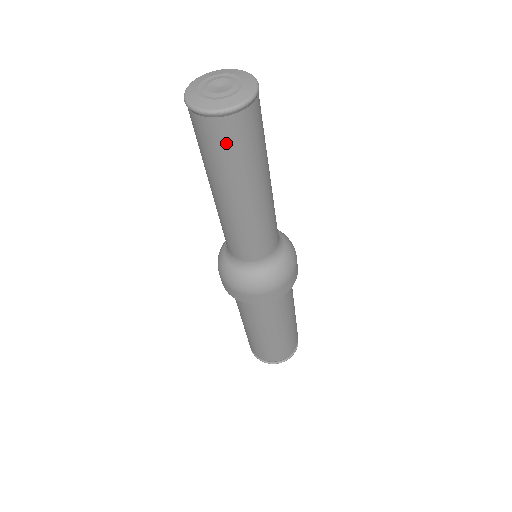
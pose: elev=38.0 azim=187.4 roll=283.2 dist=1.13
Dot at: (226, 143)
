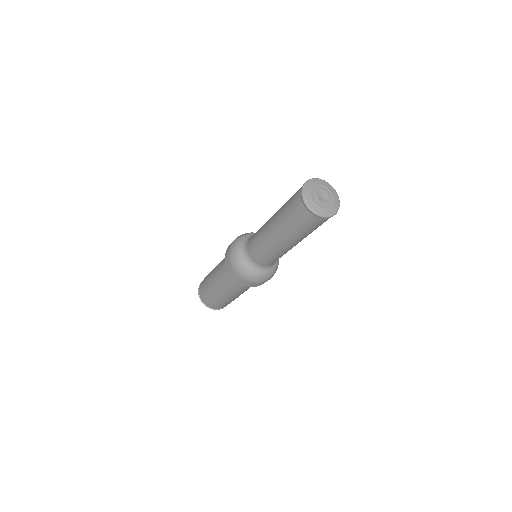
Dot at: (311, 225)
